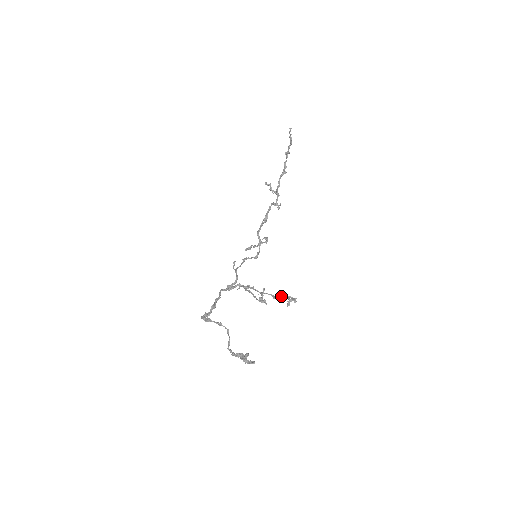
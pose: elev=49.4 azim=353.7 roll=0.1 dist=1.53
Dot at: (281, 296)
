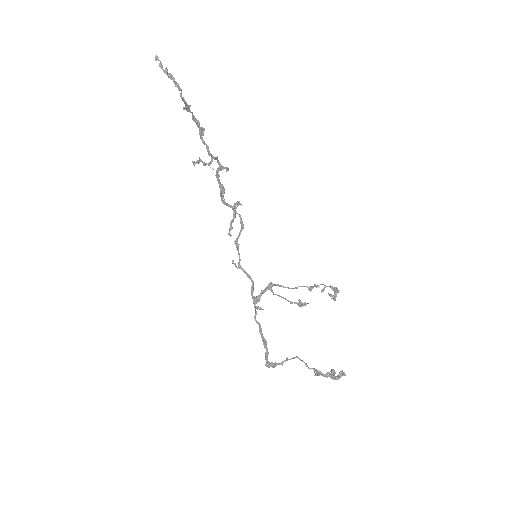
Dot at: (316, 286)
